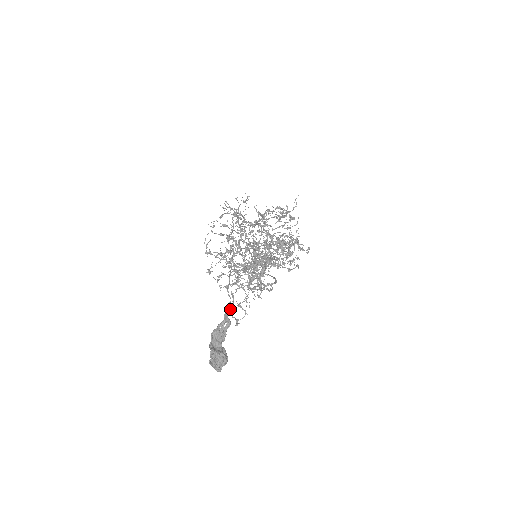
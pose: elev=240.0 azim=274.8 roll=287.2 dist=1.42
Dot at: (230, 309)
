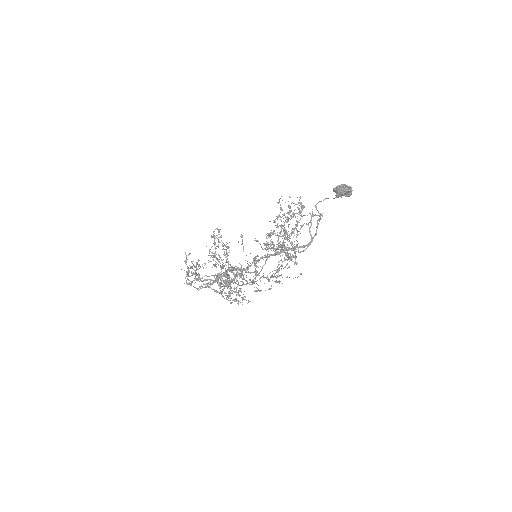
Dot at: occluded
